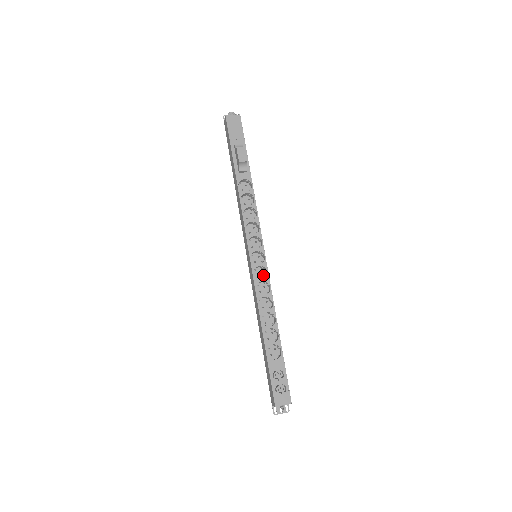
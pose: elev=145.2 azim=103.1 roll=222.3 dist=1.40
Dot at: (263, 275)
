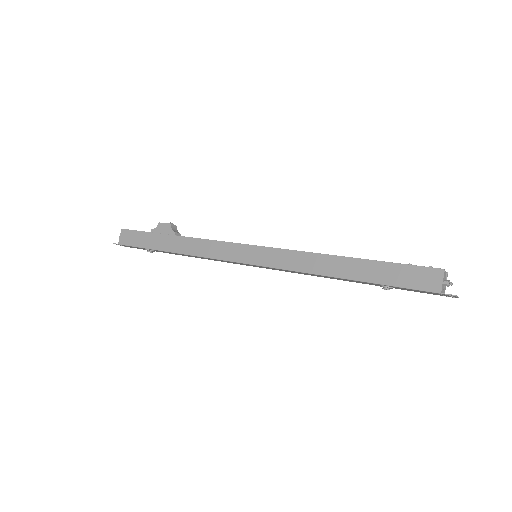
Dot at: occluded
